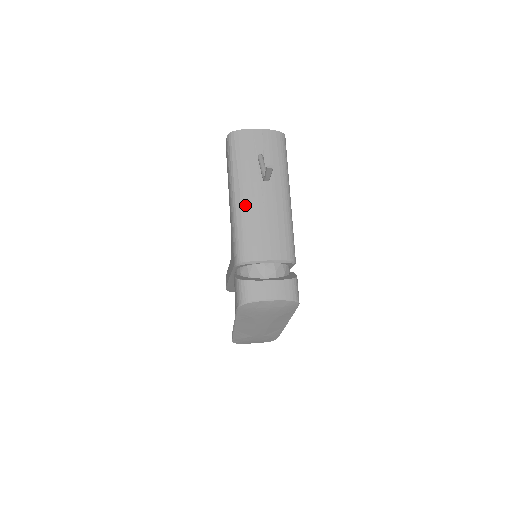
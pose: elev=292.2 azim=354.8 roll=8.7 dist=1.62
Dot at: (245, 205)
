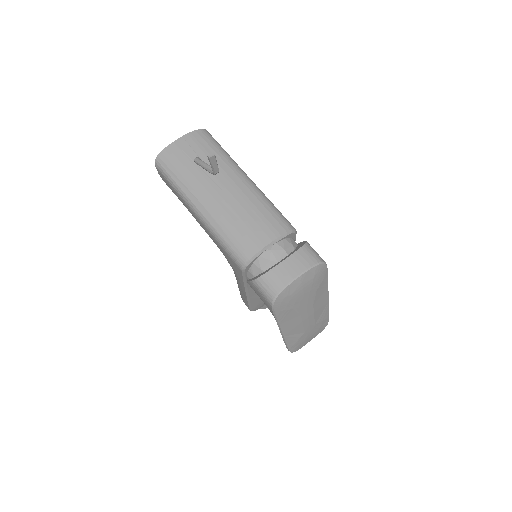
Dot at: (213, 210)
